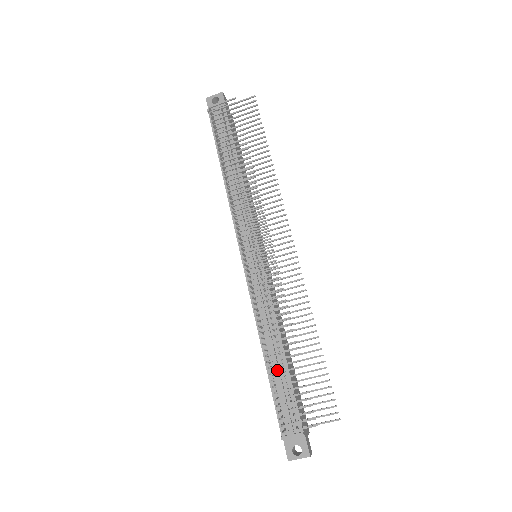
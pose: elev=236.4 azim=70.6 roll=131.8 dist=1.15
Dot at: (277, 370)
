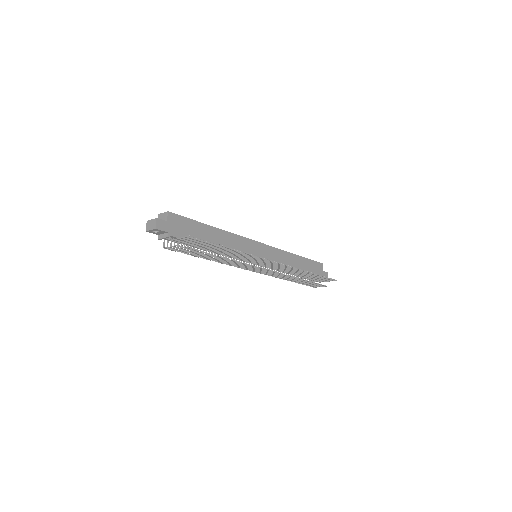
Dot at: occluded
